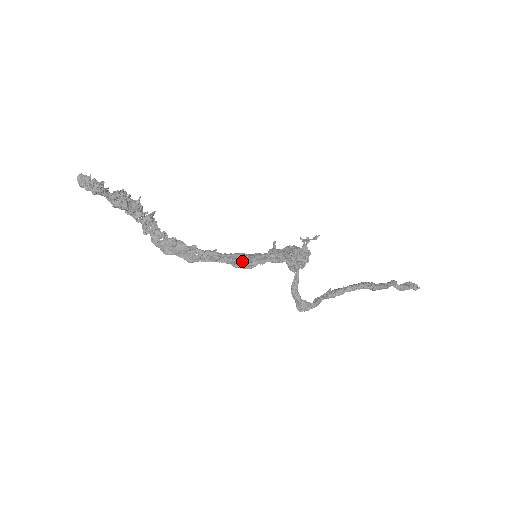
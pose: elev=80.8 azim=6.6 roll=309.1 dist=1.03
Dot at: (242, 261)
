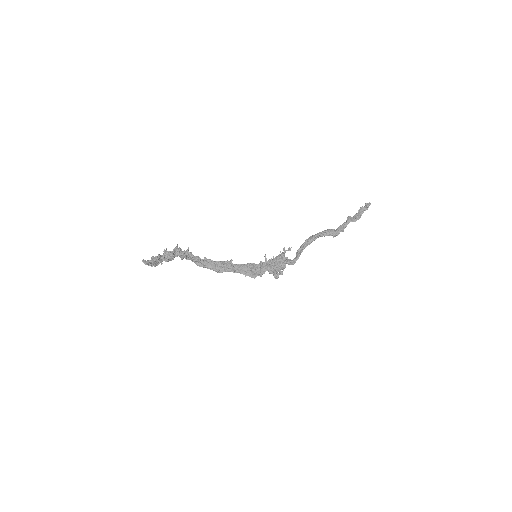
Dot at: (249, 272)
